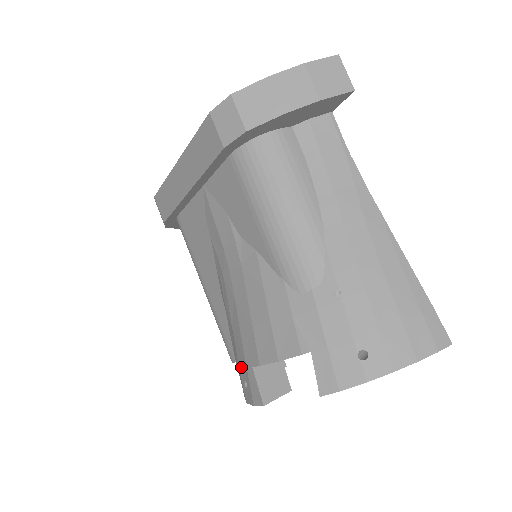
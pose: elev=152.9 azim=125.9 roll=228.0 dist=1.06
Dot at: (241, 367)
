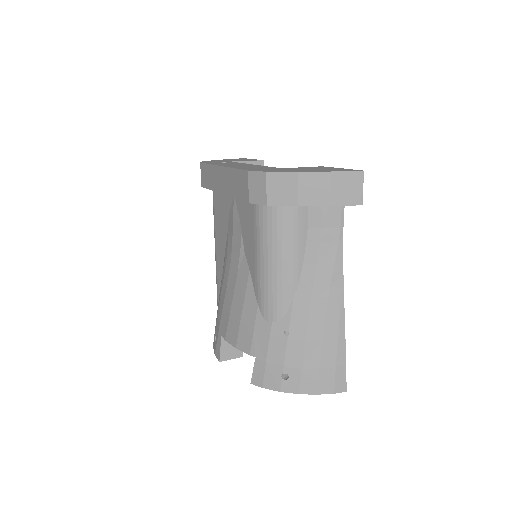
Dot at: (217, 326)
